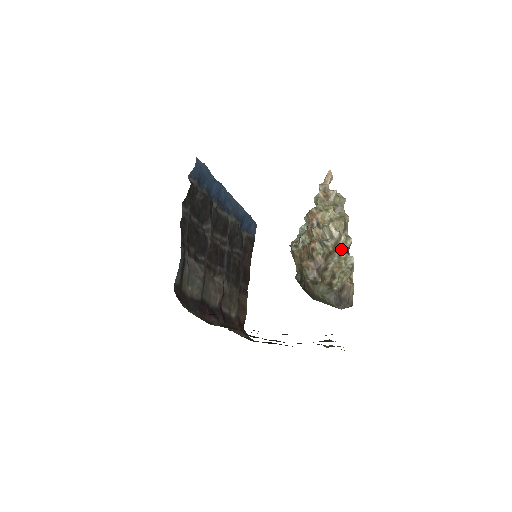
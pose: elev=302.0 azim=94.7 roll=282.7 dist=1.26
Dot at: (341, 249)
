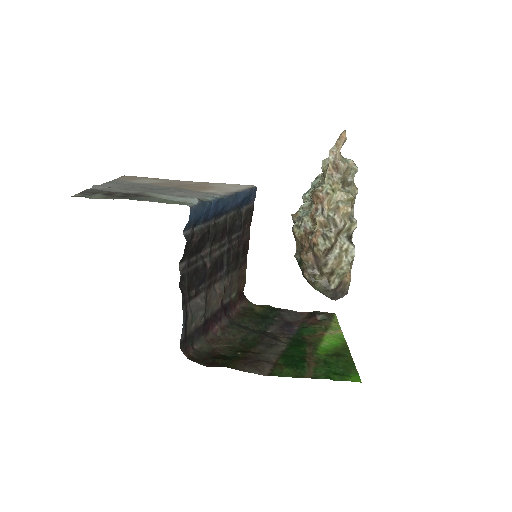
Dot at: (344, 235)
